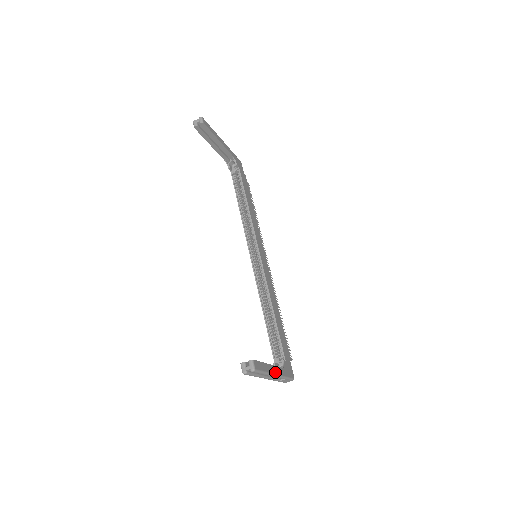
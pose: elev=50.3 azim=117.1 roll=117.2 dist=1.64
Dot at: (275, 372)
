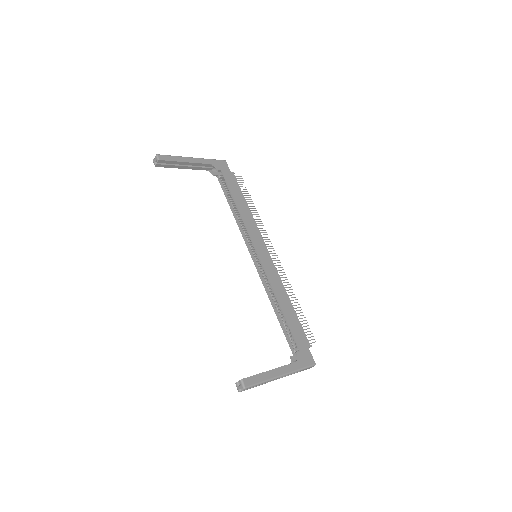
Dot at: (280, 374)
